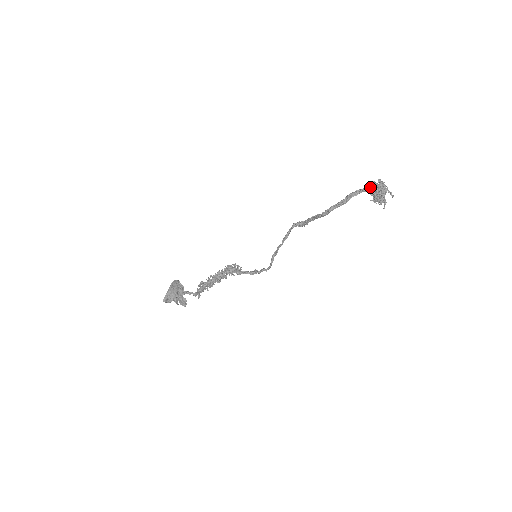
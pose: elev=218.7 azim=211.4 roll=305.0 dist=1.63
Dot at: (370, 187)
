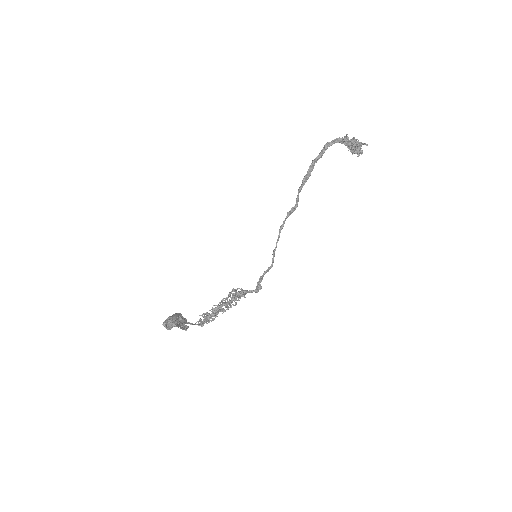
Dot at: (344, 139)
